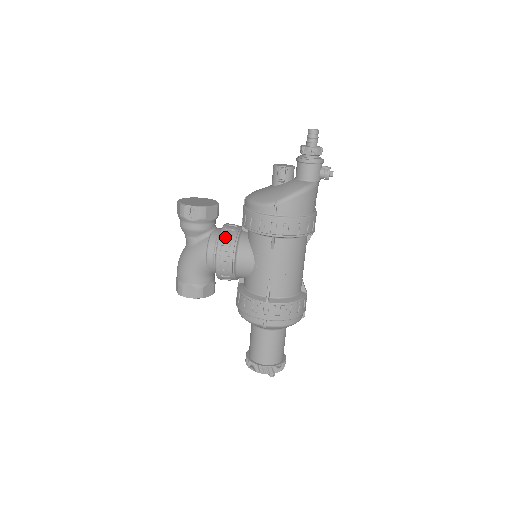
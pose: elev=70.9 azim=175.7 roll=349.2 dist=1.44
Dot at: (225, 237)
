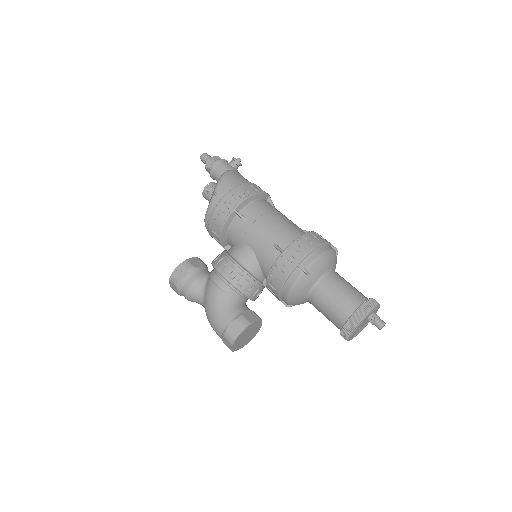
Dot at: (216, 260)
